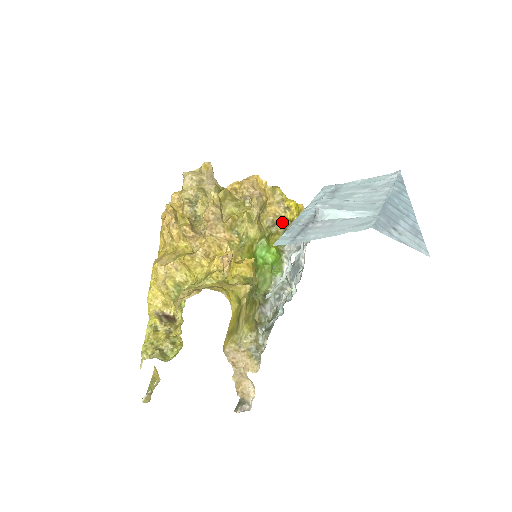
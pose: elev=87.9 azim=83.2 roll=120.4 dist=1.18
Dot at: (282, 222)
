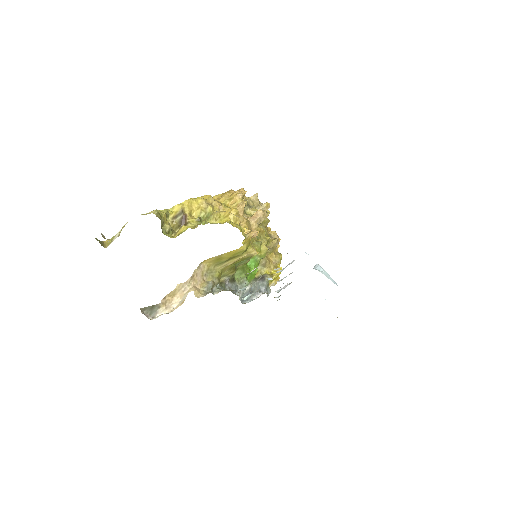
Dot at: (266, 270)
